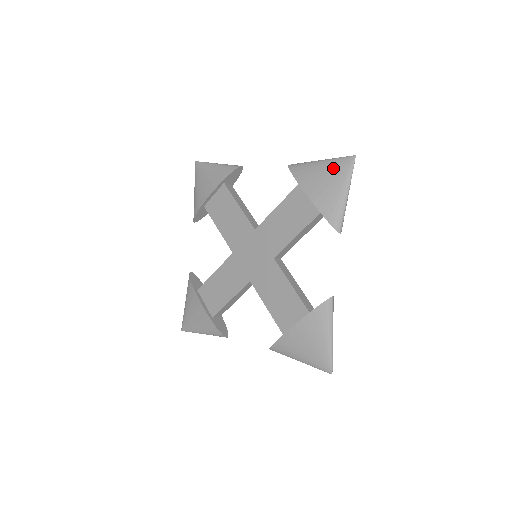
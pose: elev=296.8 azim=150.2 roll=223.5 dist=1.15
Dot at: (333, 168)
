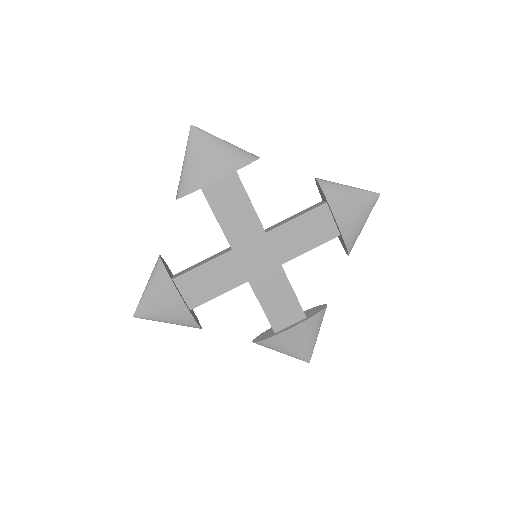
Dot at: (361, 199)
